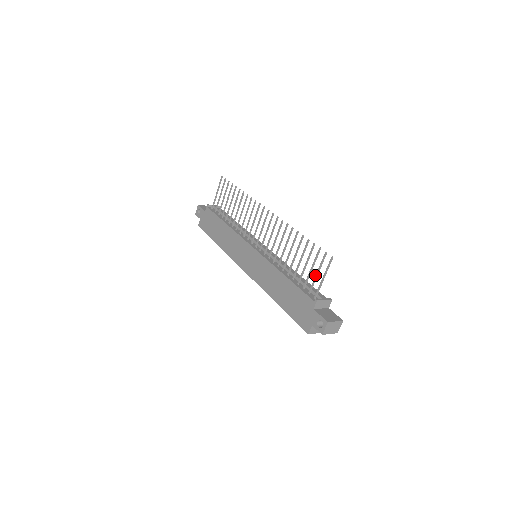
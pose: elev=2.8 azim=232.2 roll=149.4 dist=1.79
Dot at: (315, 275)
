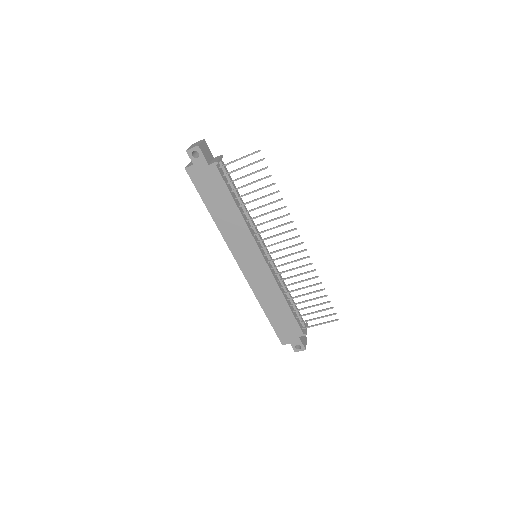
Dot at: (315, 319)
